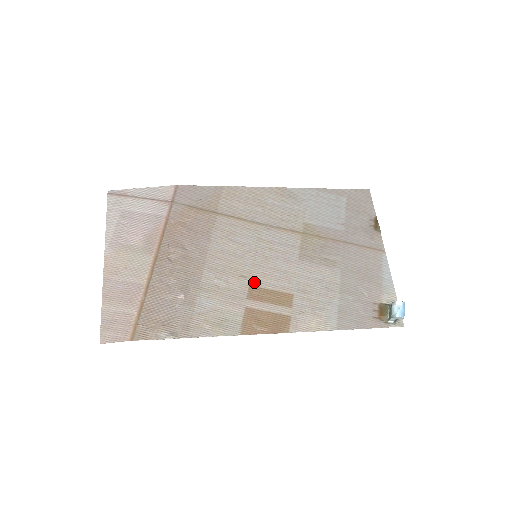
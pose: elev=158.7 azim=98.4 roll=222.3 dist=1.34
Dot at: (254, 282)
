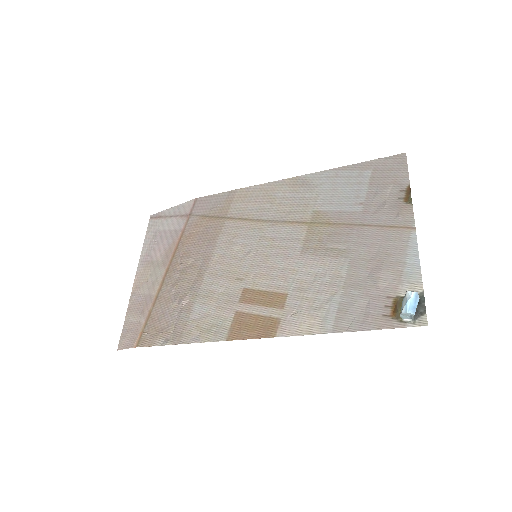
Dot at: (249, 284)
